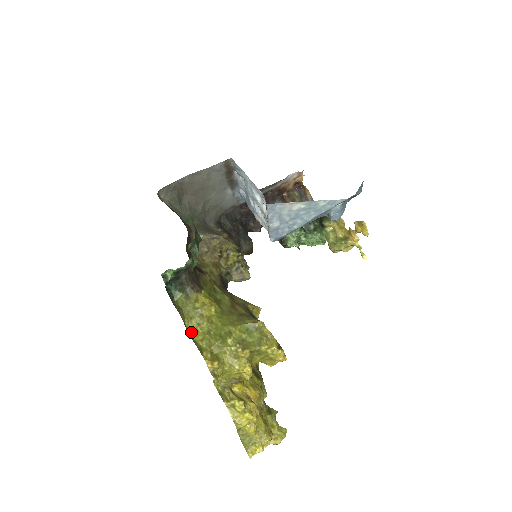
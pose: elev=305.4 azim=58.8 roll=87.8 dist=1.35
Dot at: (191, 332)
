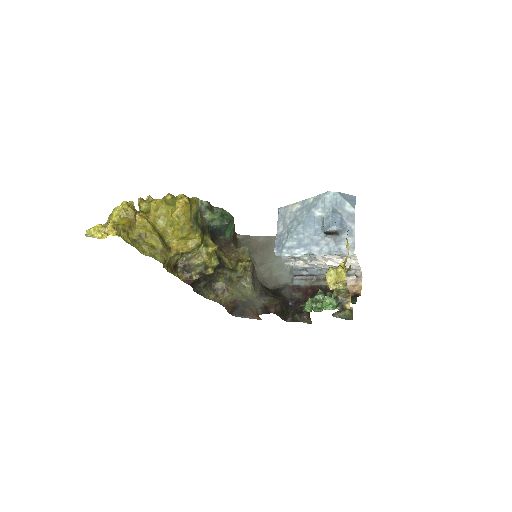
Dot at: occluded
